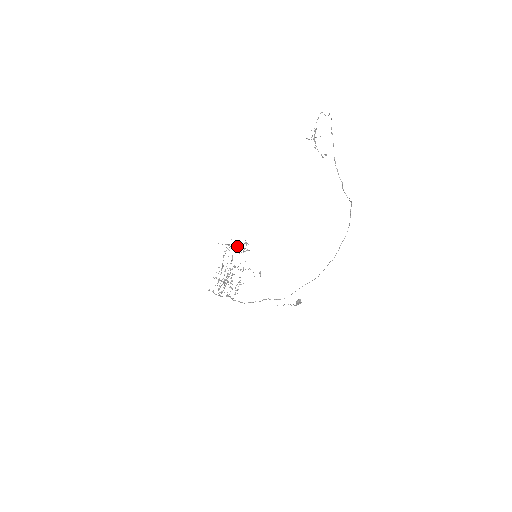
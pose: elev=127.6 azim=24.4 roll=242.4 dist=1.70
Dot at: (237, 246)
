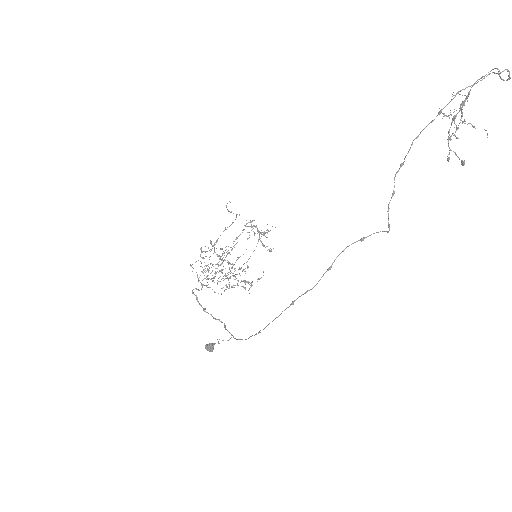
Dot at: occluded
